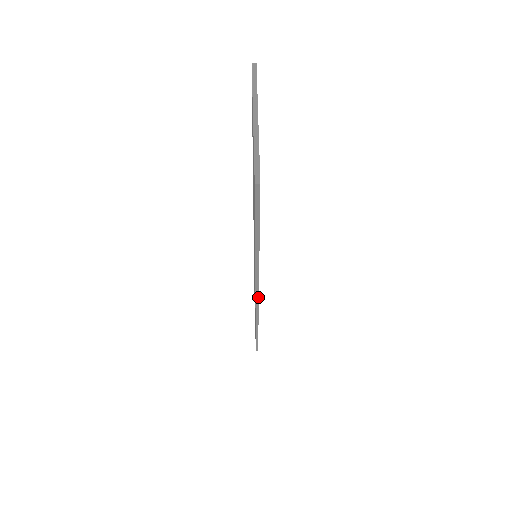
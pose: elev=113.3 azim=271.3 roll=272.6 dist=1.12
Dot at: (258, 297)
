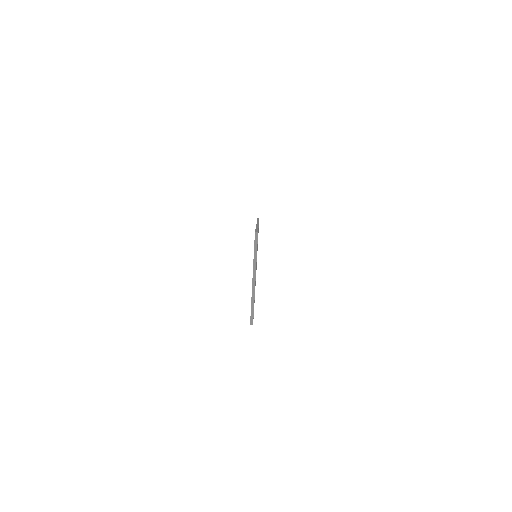
Dot at: occluded
